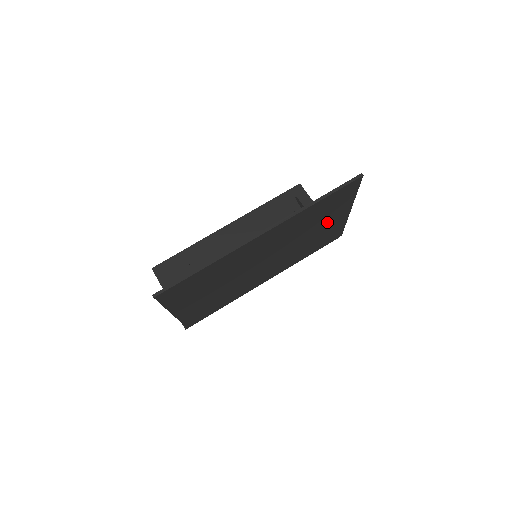
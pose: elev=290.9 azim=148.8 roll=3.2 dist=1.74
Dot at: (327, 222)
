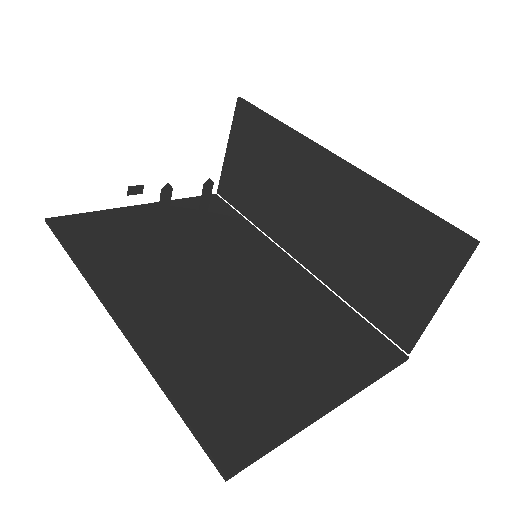
Dot at: (290, 371)
